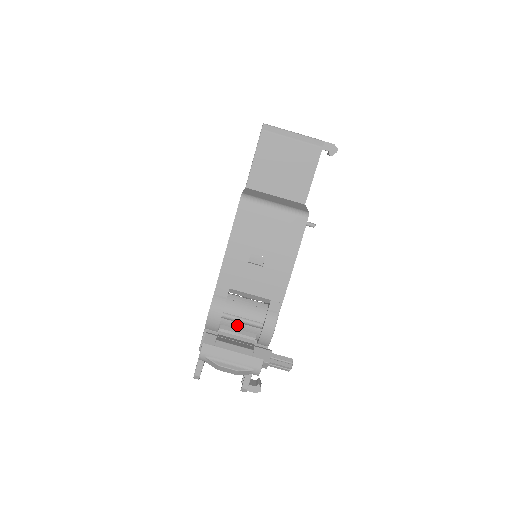
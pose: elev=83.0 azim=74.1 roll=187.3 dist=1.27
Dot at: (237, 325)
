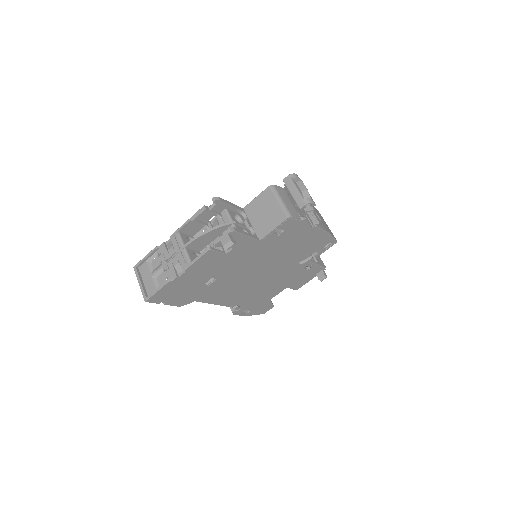
Dot at: occluded
